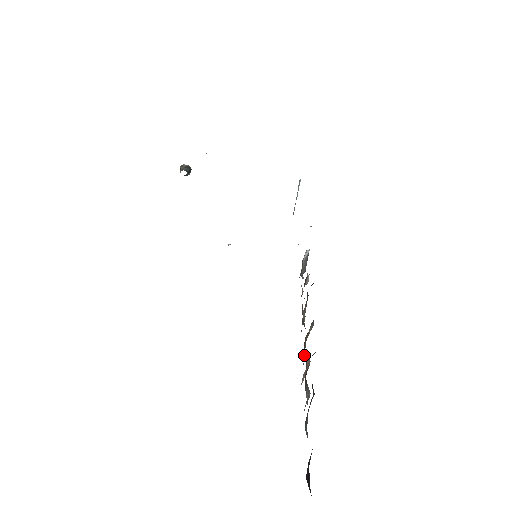
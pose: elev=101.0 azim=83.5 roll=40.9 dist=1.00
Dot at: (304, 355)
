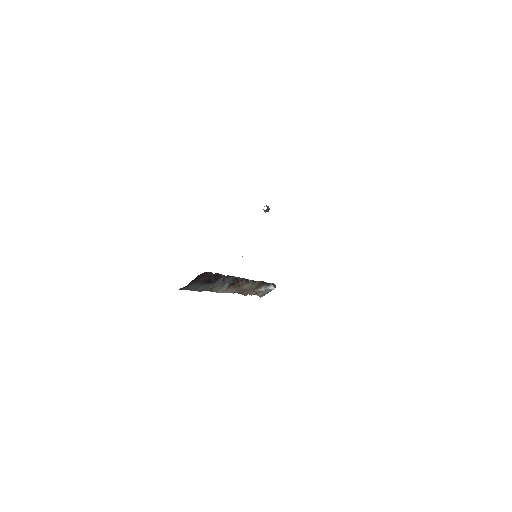
Dot at: occluded
